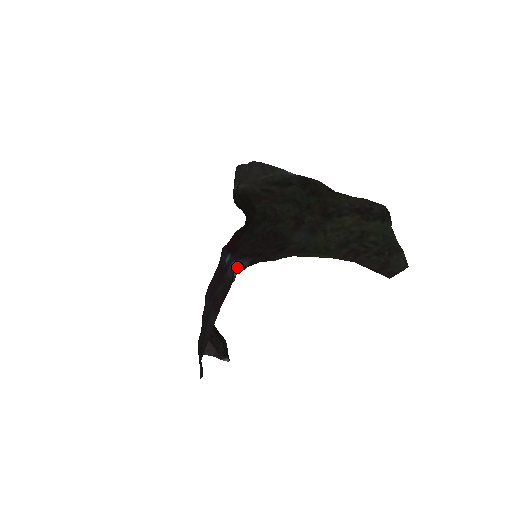
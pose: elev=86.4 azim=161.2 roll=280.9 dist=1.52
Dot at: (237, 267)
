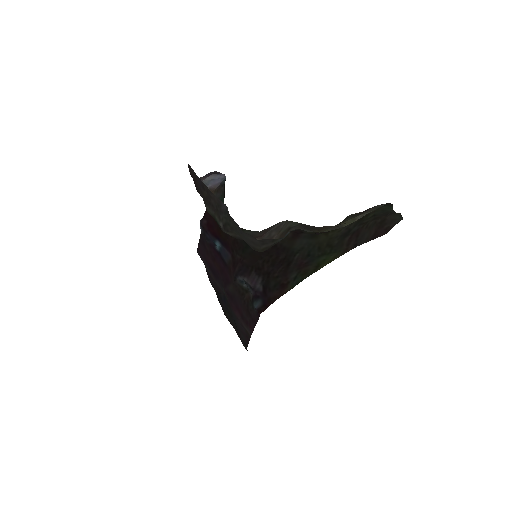
Dot at: (250, 289)
